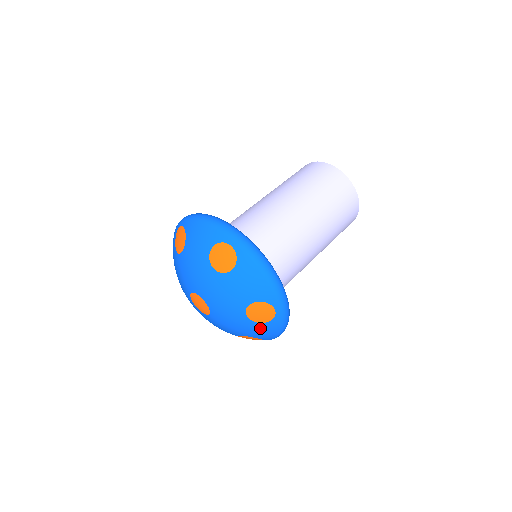
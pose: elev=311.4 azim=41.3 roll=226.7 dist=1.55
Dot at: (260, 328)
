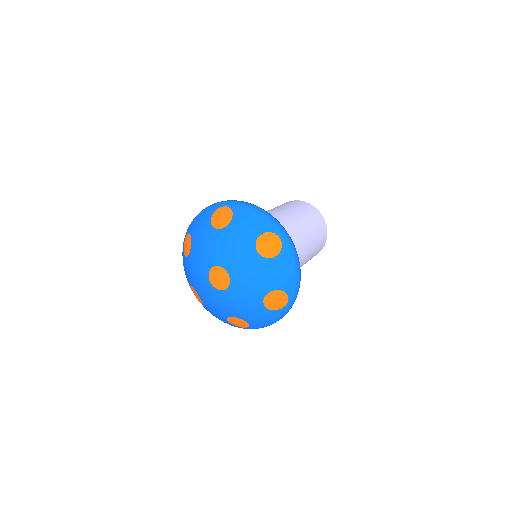
Dot at: (264, 314)
